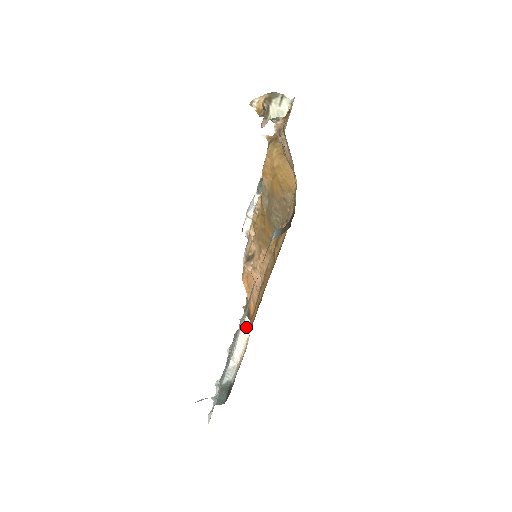
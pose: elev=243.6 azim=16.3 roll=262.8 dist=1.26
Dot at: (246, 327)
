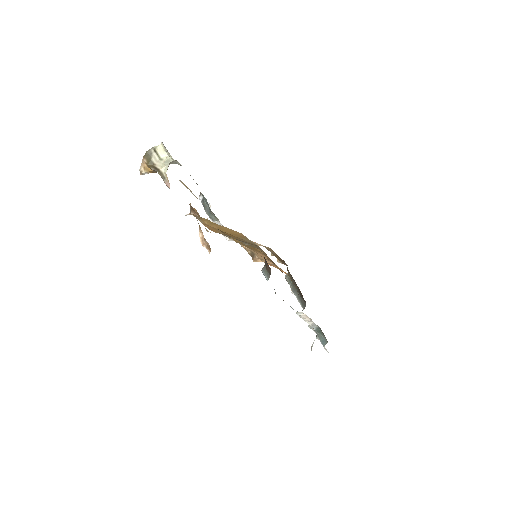
Dot at: (300, 314)
